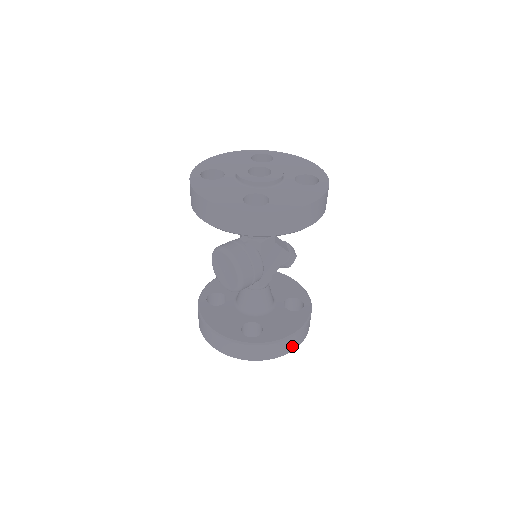
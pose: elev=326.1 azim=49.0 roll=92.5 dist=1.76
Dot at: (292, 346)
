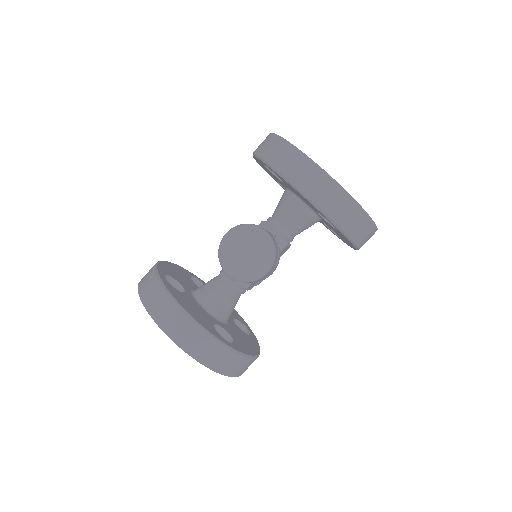
Dot at: (245, 369)
